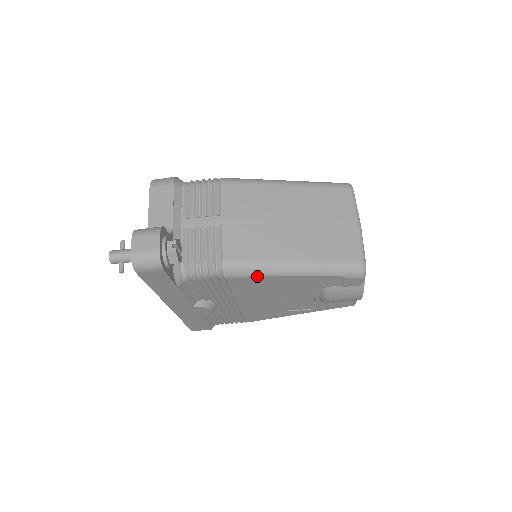
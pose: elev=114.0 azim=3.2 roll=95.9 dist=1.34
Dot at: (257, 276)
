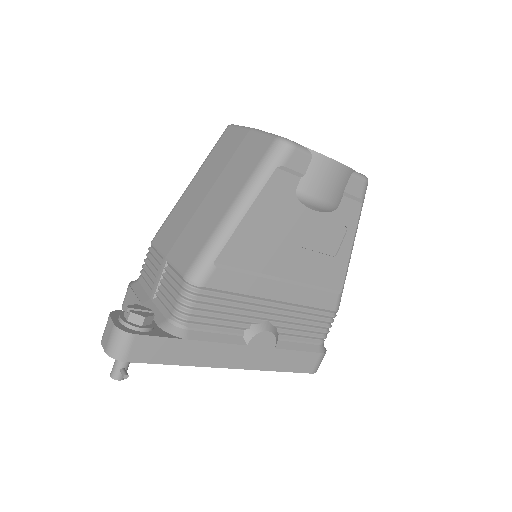
Dot at: (220, 255)
